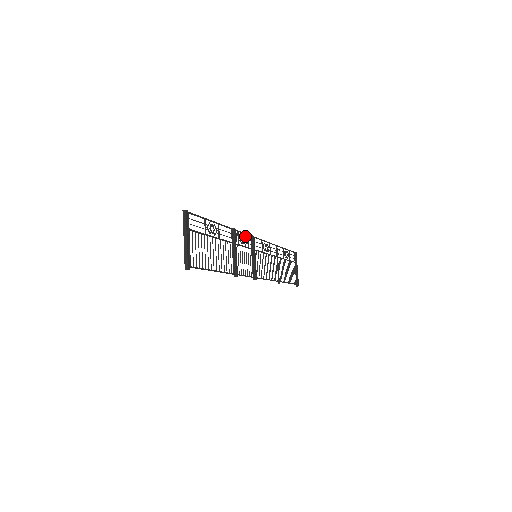
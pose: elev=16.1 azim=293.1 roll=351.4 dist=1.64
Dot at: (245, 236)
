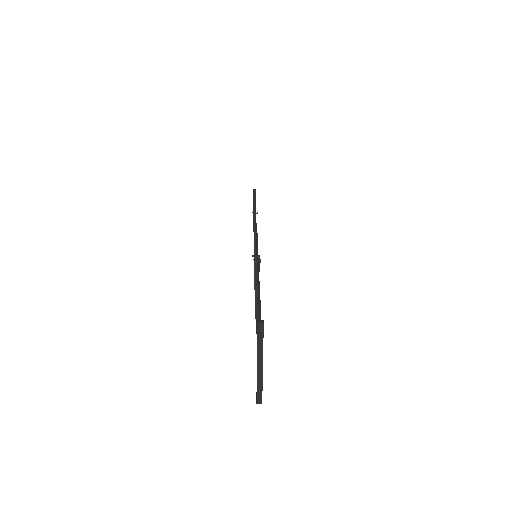
Dot at: occluded
